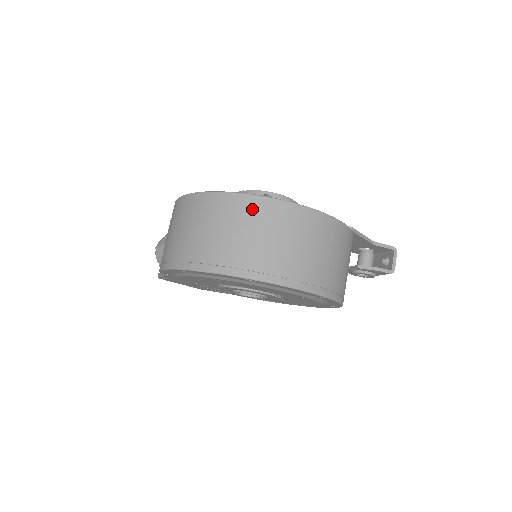
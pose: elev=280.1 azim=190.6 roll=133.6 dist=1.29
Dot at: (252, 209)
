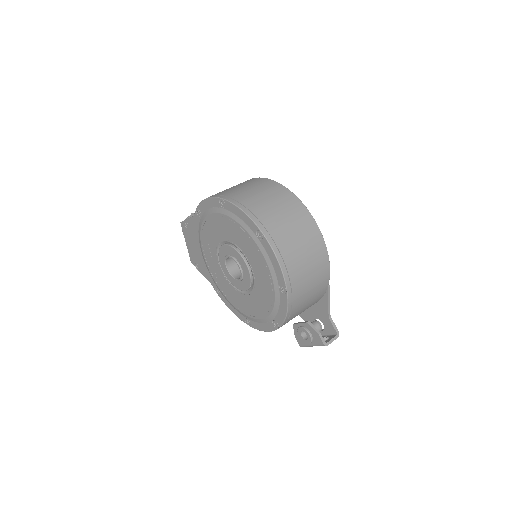
Dot at: (294, 205)
